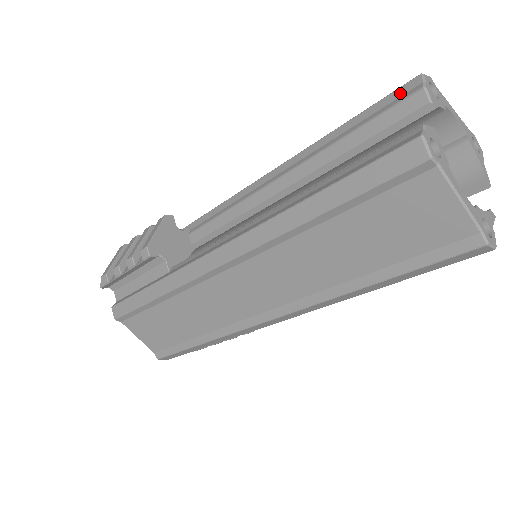
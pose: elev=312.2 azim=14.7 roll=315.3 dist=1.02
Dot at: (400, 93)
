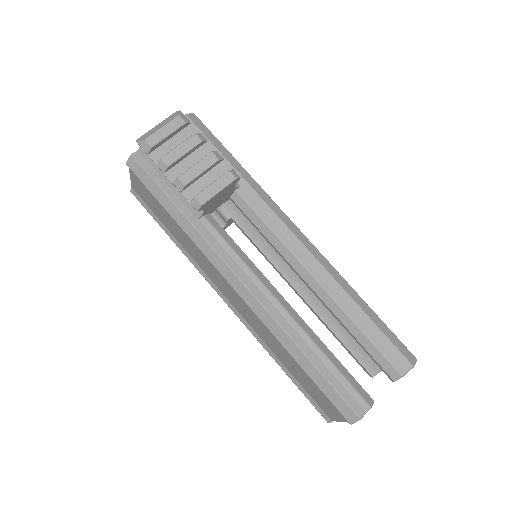
Dot at: (398, 357)
